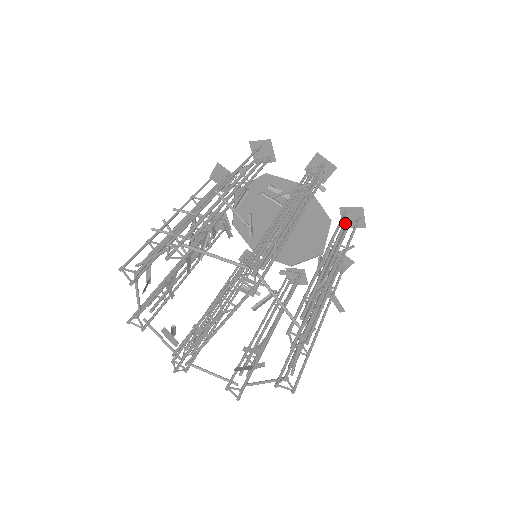
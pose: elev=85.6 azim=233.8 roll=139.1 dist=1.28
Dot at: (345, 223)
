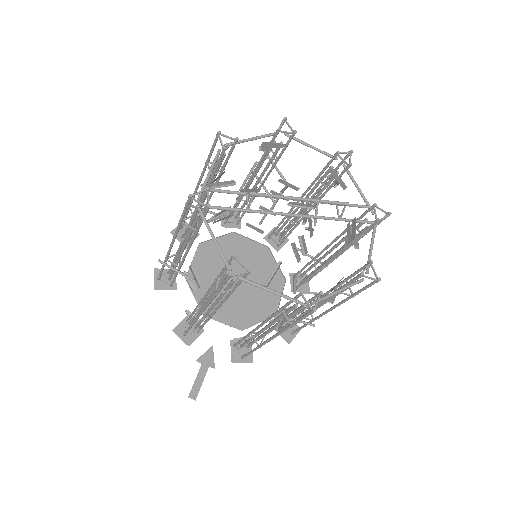
Dot at: occluded
